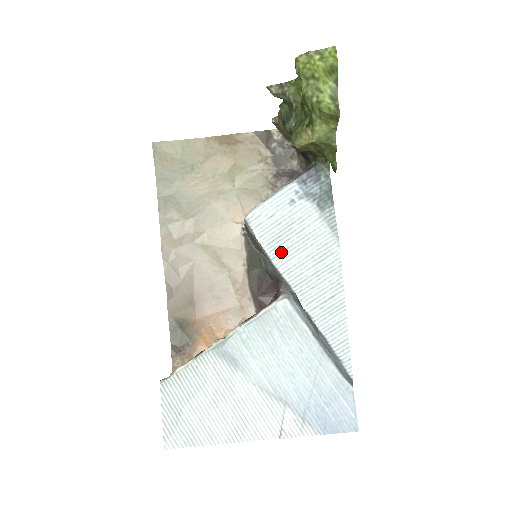
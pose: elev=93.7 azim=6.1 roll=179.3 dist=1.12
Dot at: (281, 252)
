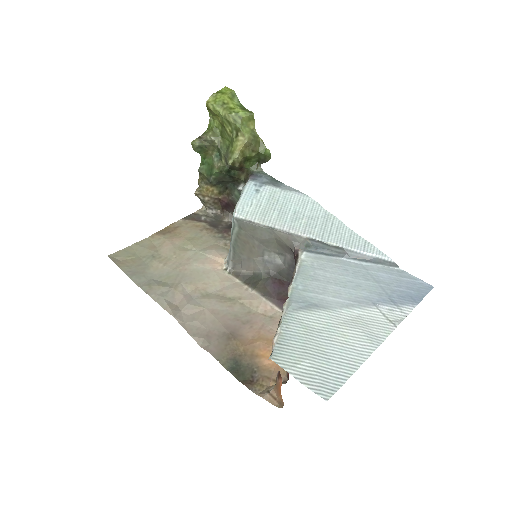
Dot at: (276, 220)
